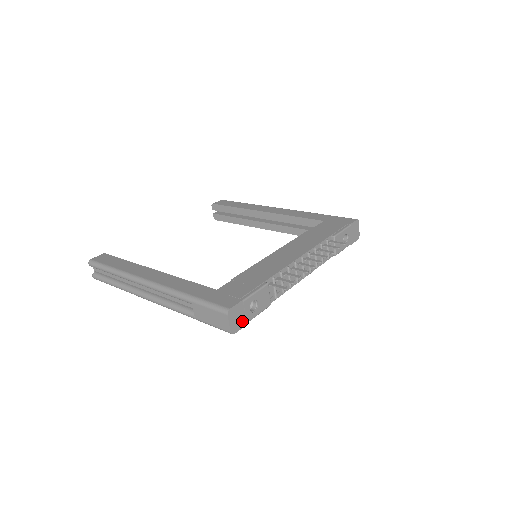
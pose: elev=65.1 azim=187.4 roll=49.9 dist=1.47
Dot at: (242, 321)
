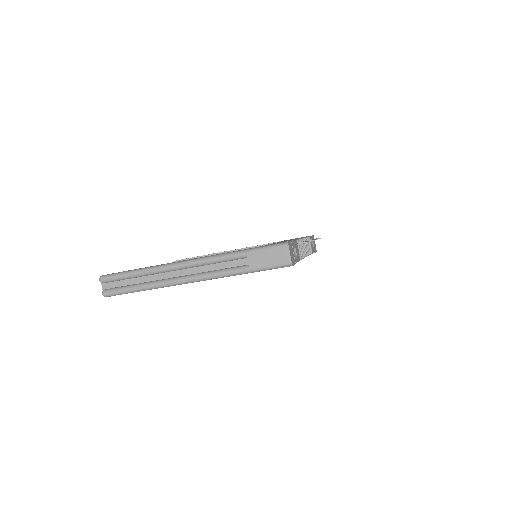
Dot at: (293, 259)
